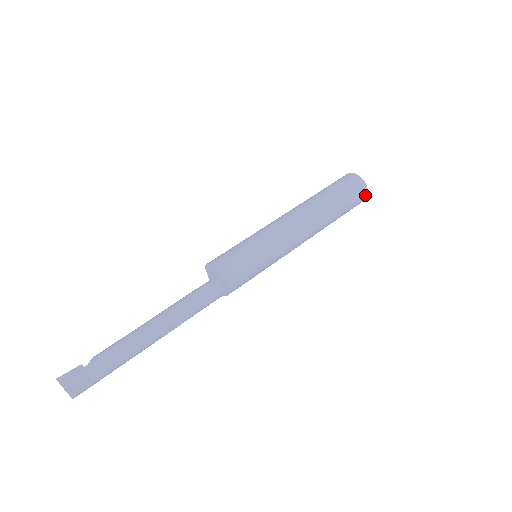
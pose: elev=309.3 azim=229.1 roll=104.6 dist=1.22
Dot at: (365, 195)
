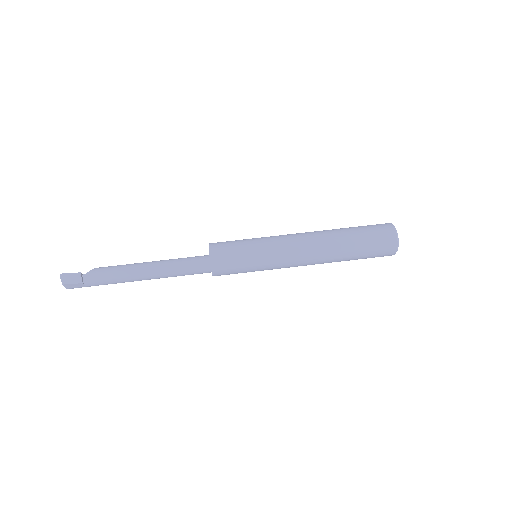
Dot at: (391, 254)
